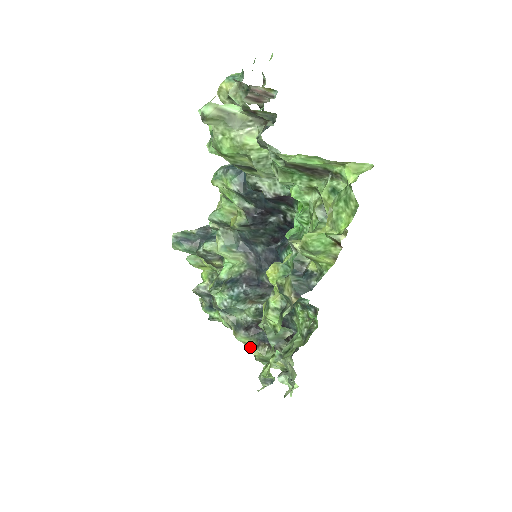
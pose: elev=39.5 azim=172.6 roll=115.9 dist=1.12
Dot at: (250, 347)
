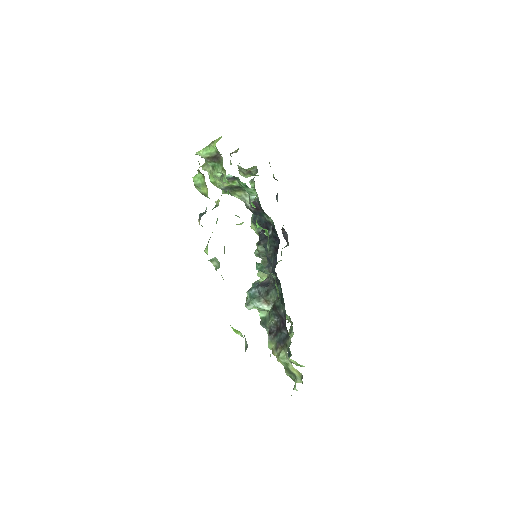
Dot at: (274, 352)
